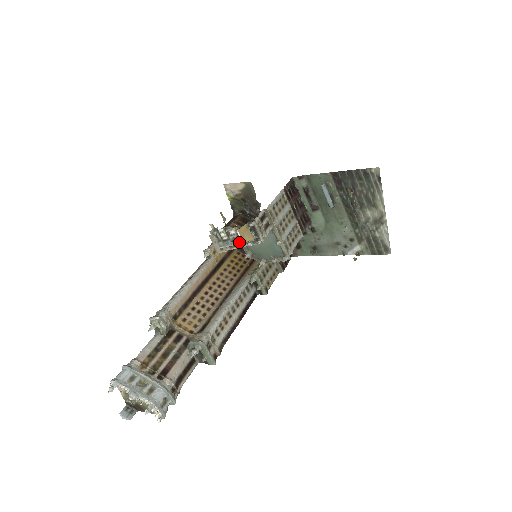
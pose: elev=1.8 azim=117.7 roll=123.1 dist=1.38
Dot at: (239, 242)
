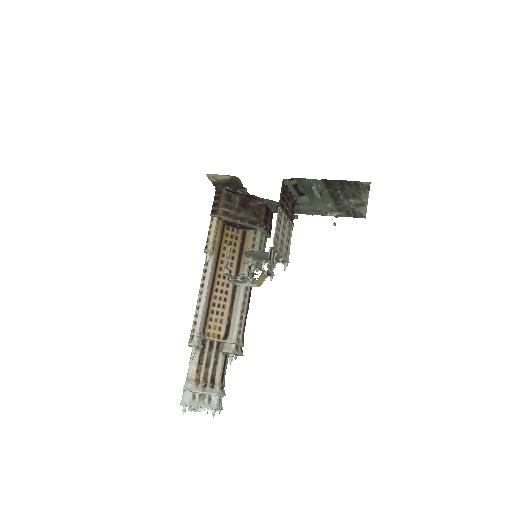
Dot at: (256, 286)
